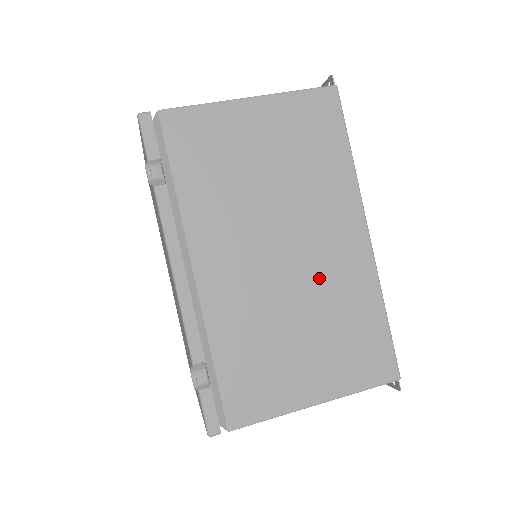
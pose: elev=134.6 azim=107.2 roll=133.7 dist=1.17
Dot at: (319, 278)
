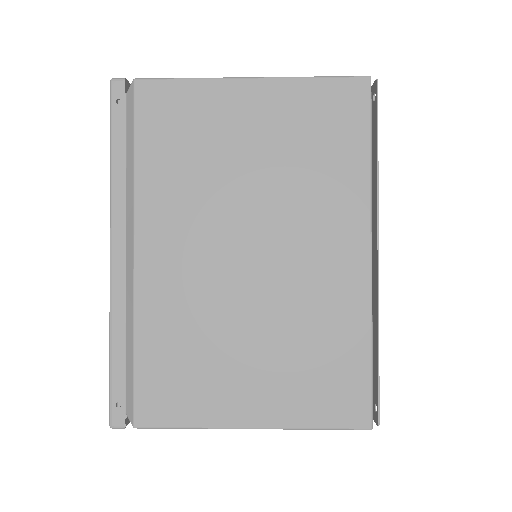
Dot at: occluded
